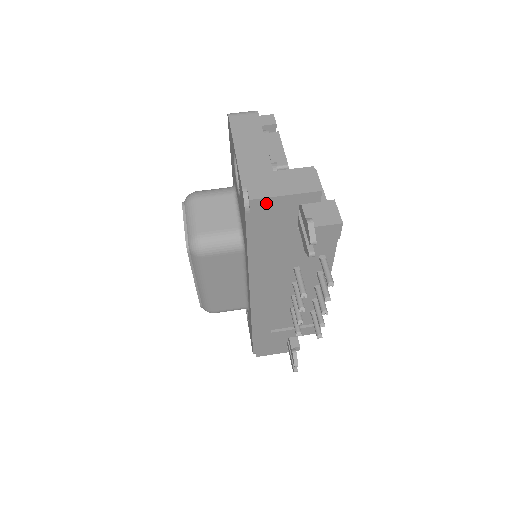
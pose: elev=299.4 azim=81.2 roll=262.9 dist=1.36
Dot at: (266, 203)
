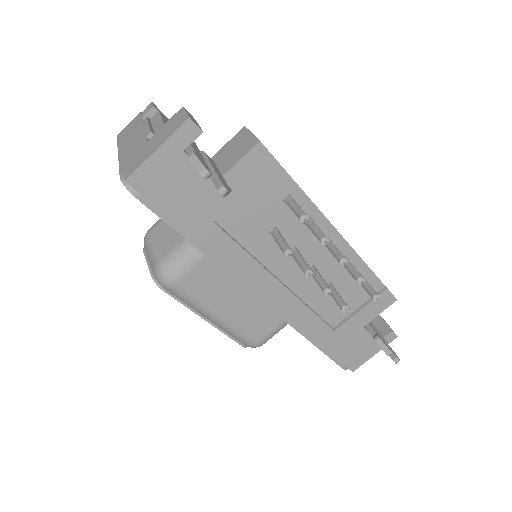
Dot at: (146, 173)
